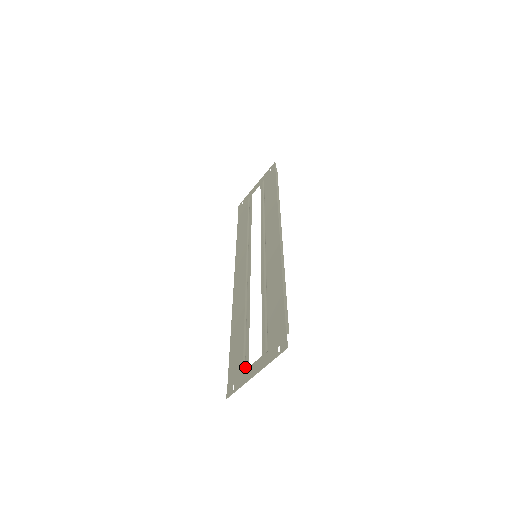
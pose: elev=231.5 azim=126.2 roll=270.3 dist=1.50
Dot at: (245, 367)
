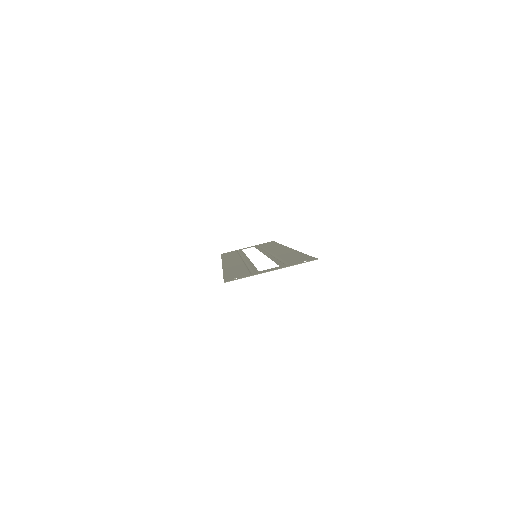
Dot at: (254, 272)
